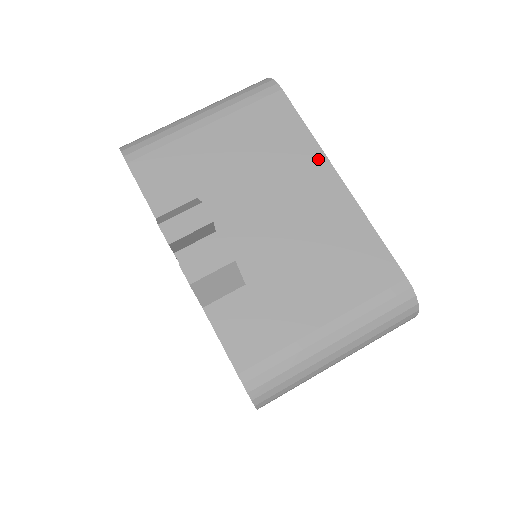
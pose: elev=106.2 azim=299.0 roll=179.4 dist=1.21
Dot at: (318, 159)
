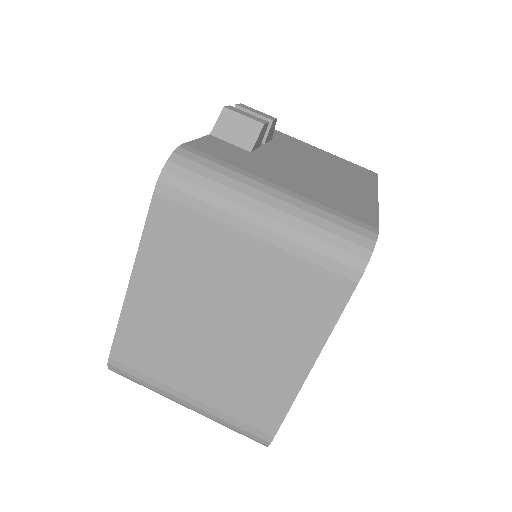
Dot at: (370, 186)
